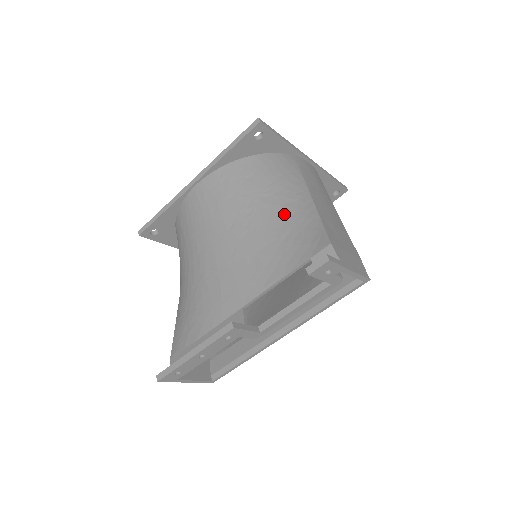
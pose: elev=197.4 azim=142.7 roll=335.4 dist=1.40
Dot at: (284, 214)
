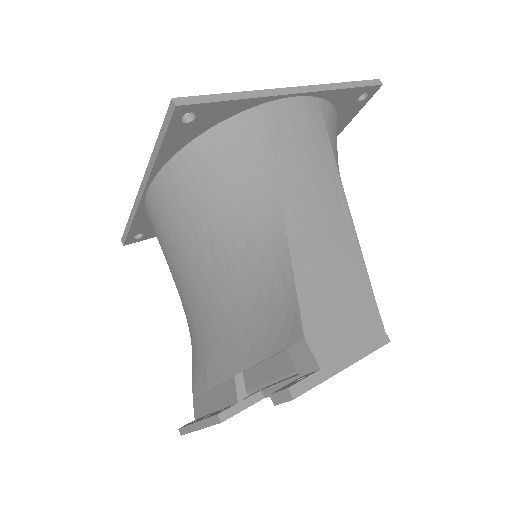
Dot at: (249, 253)
